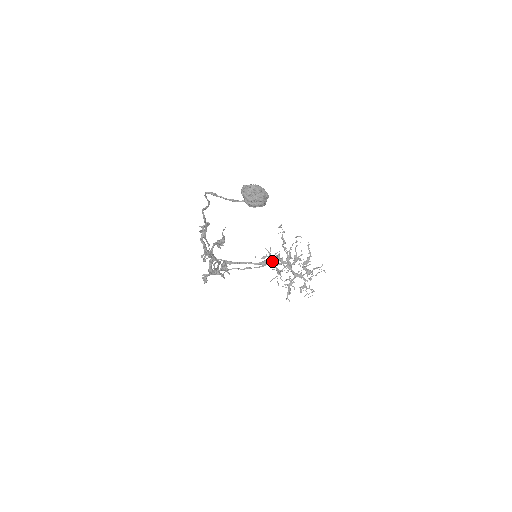
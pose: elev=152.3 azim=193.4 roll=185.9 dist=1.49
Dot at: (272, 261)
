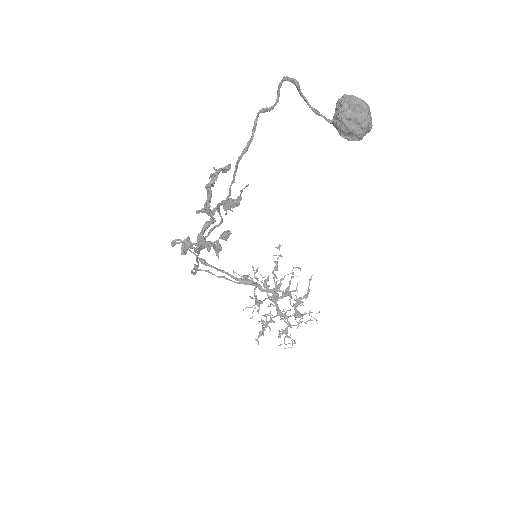
Dot at: (257, 283)
